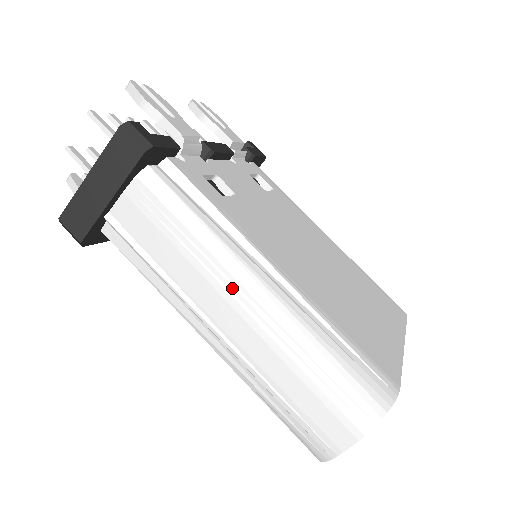
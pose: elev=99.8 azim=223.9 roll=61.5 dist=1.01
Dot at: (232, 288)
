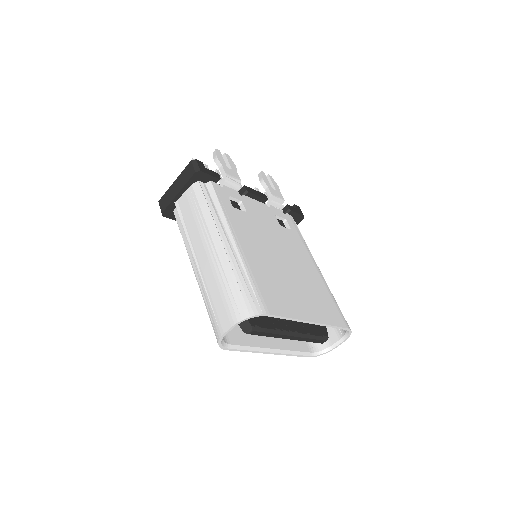
Dot at: (208, 240)
